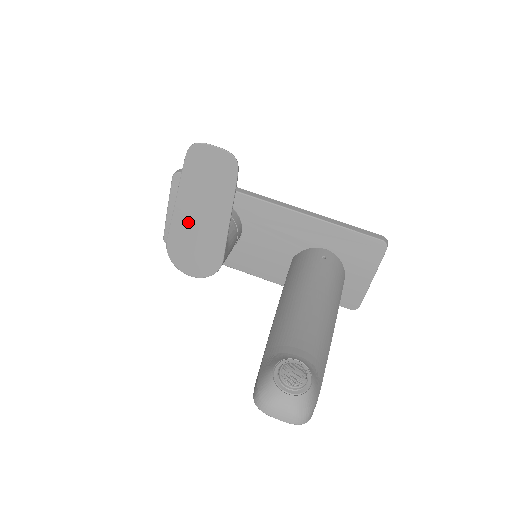
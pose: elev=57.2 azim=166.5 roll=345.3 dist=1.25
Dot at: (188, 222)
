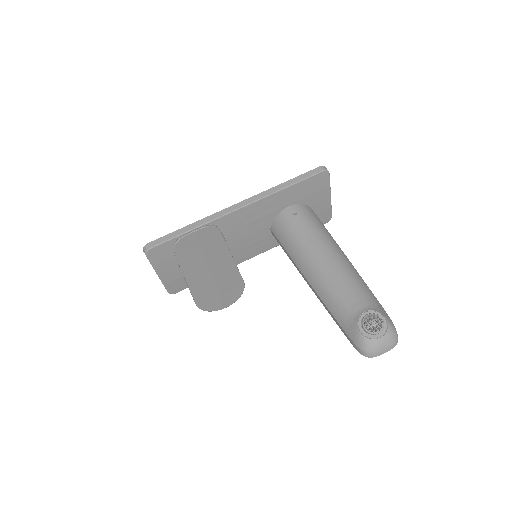
Dot at: (204, 284)
